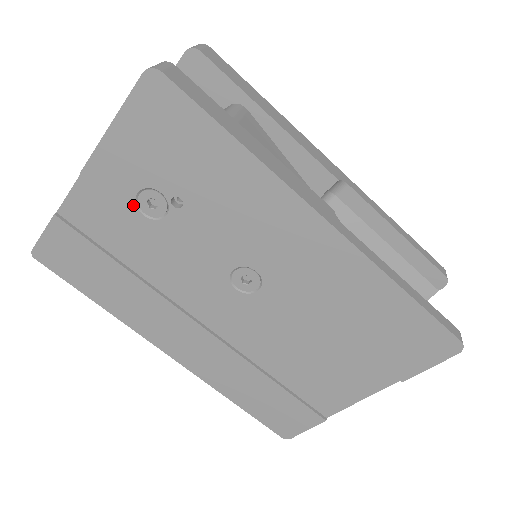
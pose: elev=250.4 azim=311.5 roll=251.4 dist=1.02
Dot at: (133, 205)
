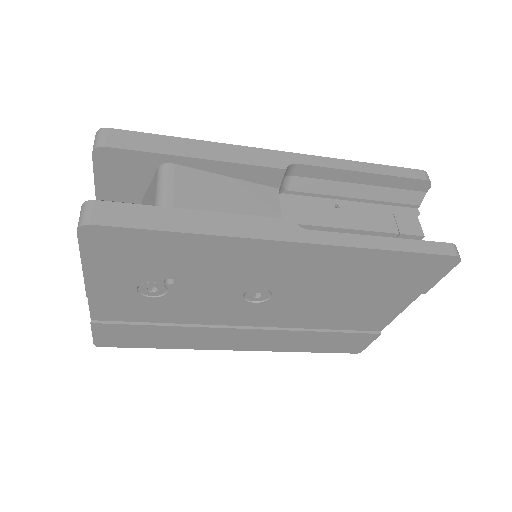
Dot at: (139, 296)
